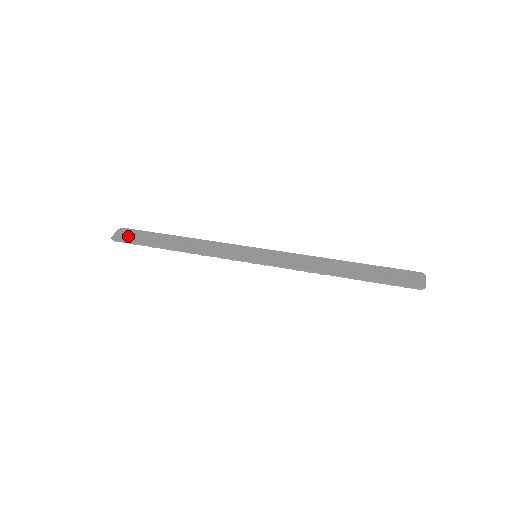
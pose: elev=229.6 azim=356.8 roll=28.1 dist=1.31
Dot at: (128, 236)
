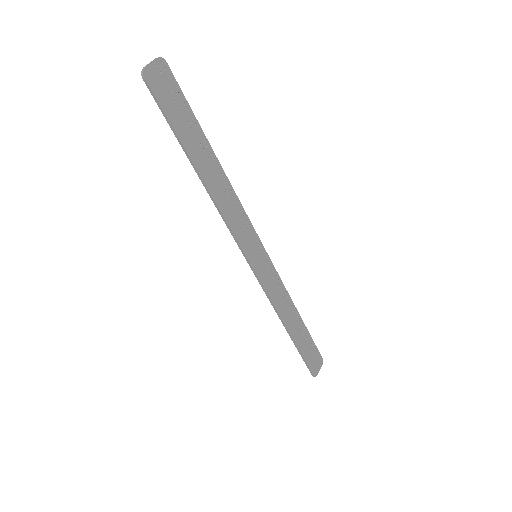
Dot at: (165, 91)
